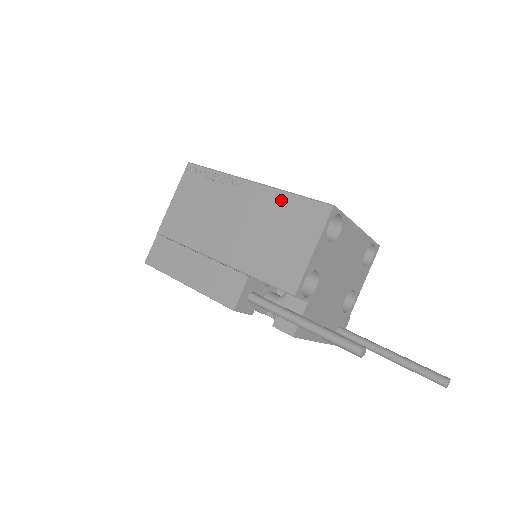
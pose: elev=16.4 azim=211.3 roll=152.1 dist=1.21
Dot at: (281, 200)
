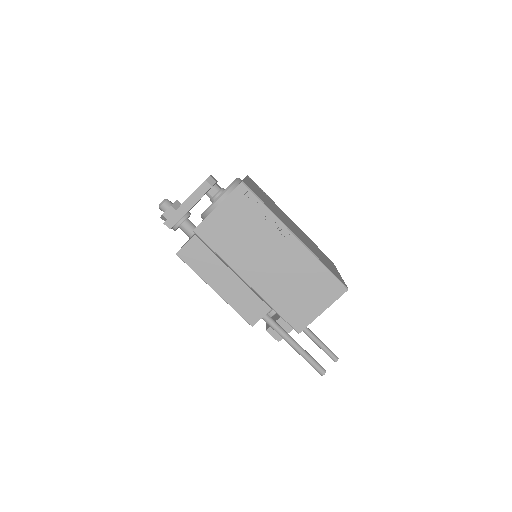
Dot at: (314, 266)
